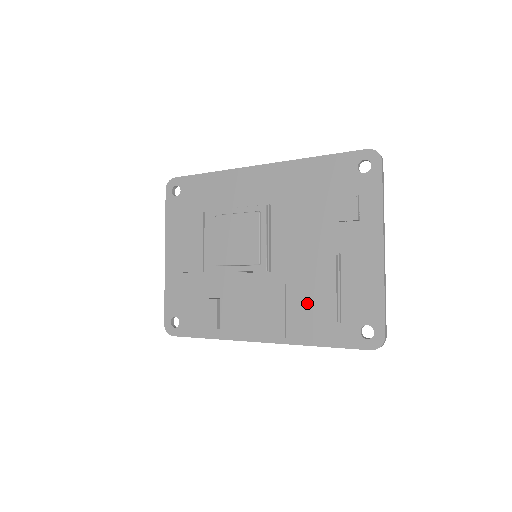
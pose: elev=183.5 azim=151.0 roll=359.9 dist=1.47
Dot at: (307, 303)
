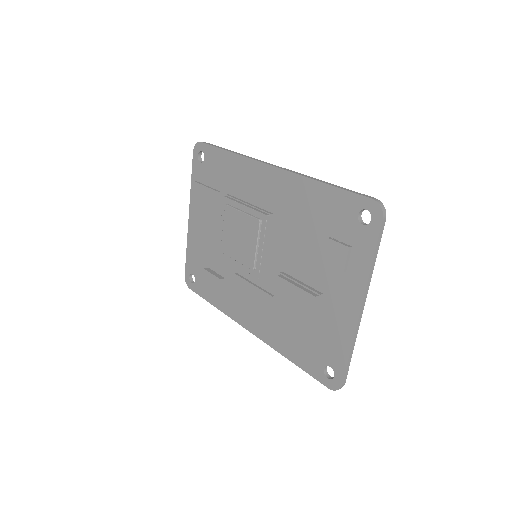
Dot at: (285, 325)
